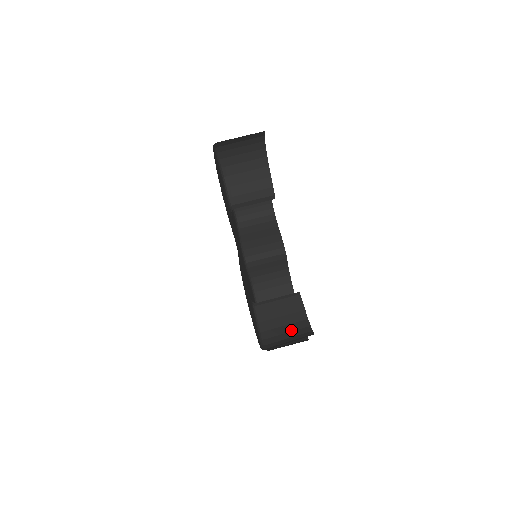
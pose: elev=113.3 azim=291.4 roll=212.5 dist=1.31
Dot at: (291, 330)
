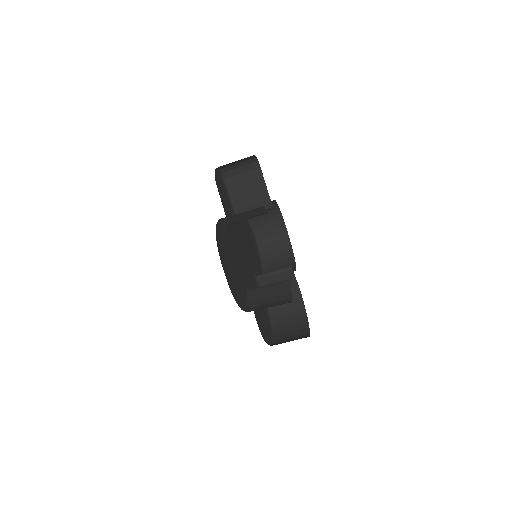
Dot at: occluded
